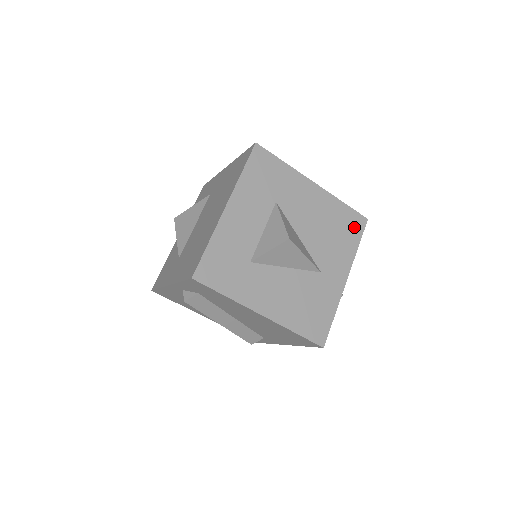
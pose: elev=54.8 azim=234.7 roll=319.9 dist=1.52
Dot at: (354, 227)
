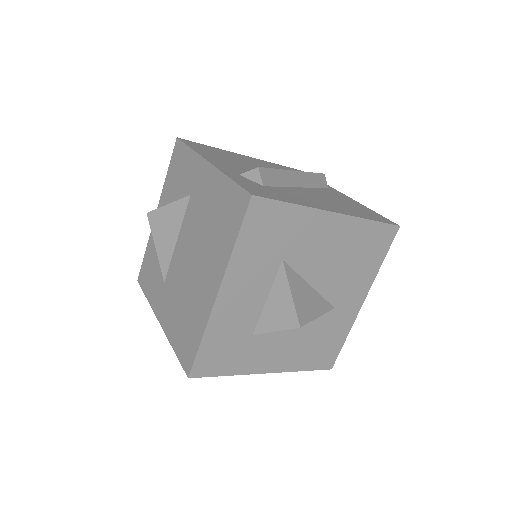
Dot at: (381, 243)
